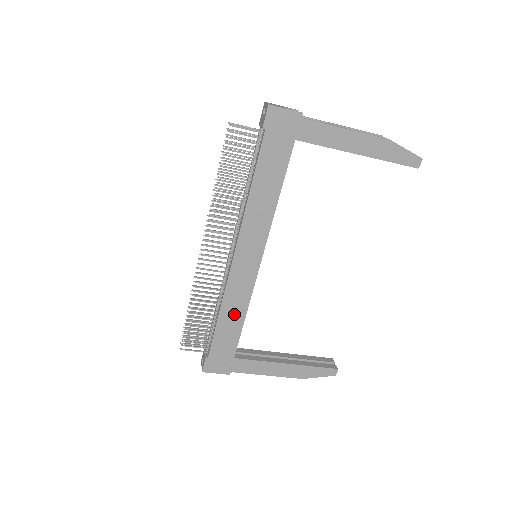
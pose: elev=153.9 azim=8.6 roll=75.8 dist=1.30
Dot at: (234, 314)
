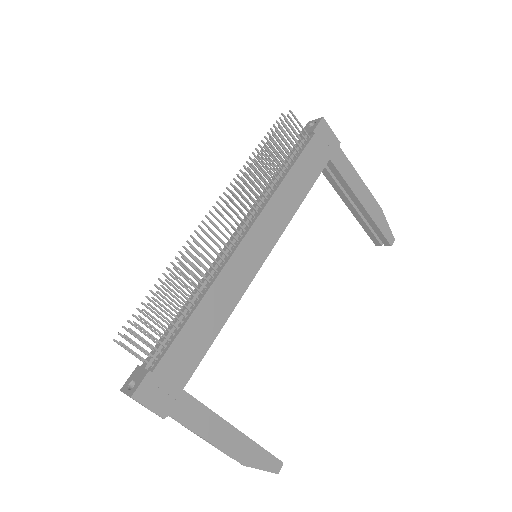
Dot at: (213, 315)
